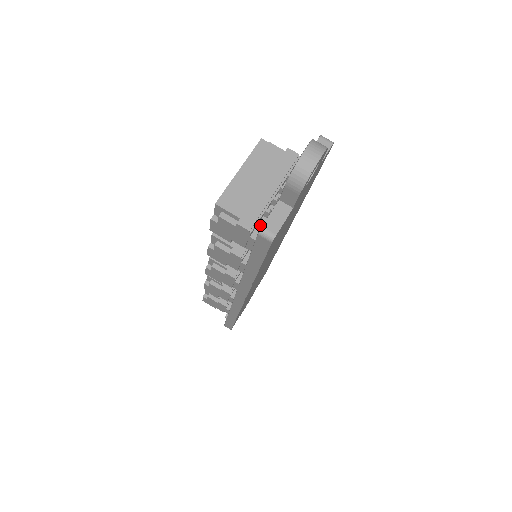
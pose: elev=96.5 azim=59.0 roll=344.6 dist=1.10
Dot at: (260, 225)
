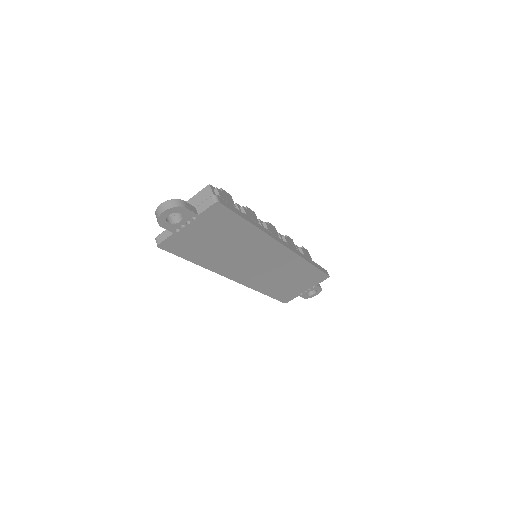
Dot at: occluded
